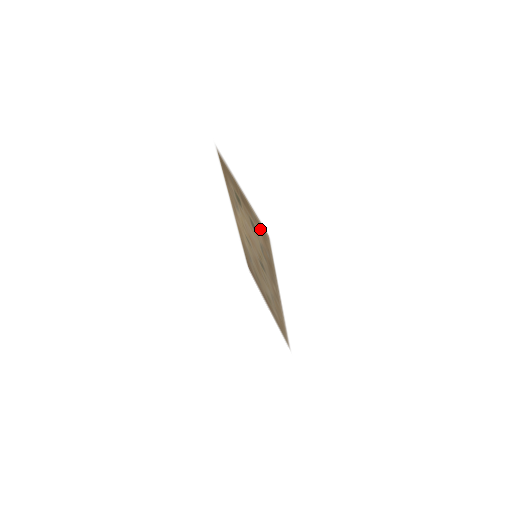
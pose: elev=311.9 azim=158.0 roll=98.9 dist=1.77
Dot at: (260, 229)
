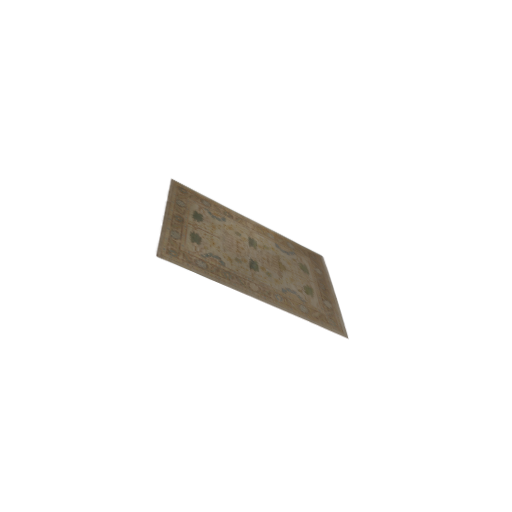
Dot at: (175, 246)
